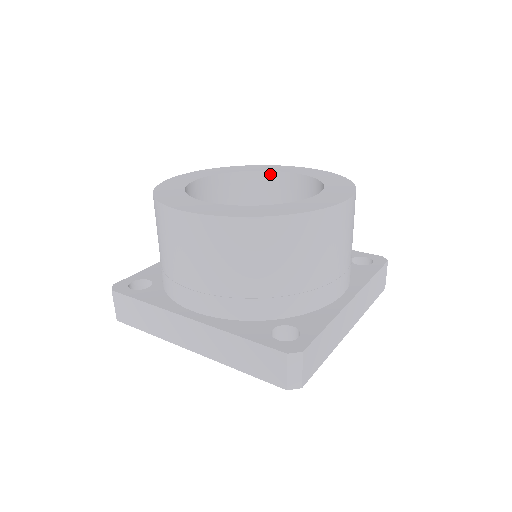
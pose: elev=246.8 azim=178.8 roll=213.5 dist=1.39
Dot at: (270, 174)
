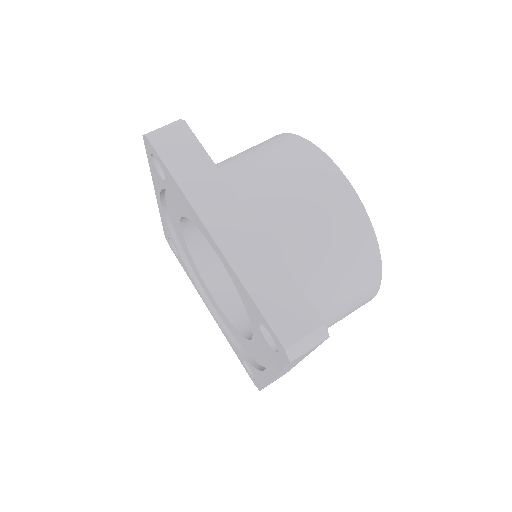
Dot at: occluded
